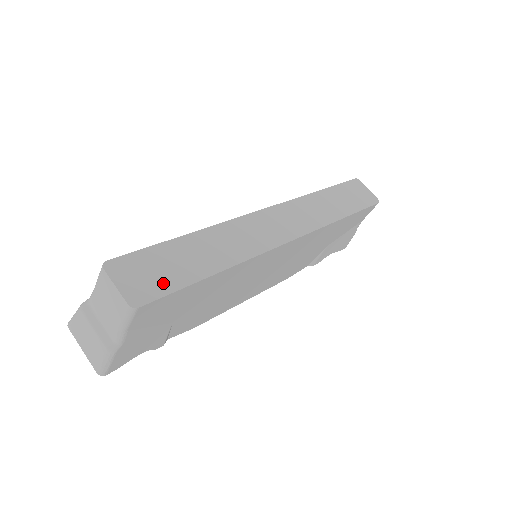
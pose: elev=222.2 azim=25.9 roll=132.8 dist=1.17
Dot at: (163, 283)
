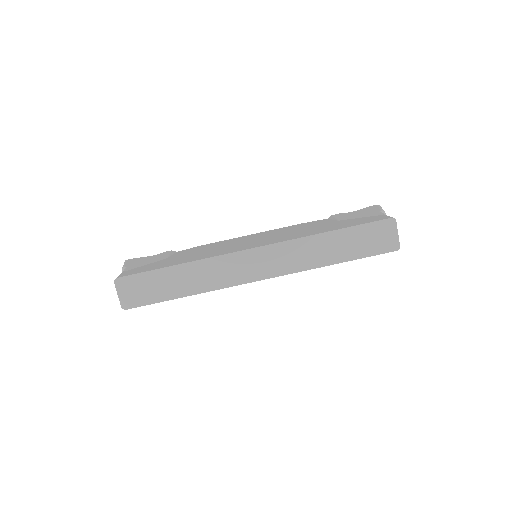
Dot at: (145, 298)
